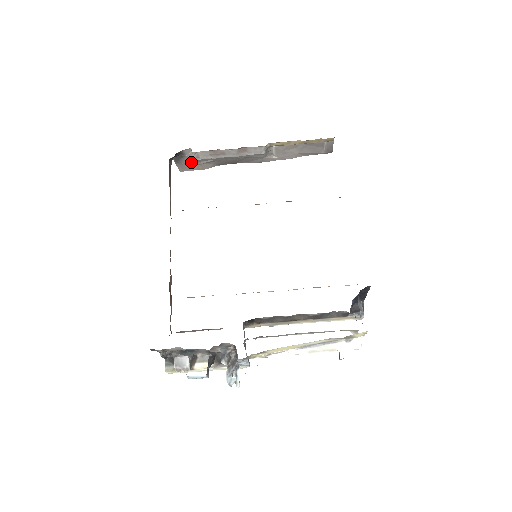
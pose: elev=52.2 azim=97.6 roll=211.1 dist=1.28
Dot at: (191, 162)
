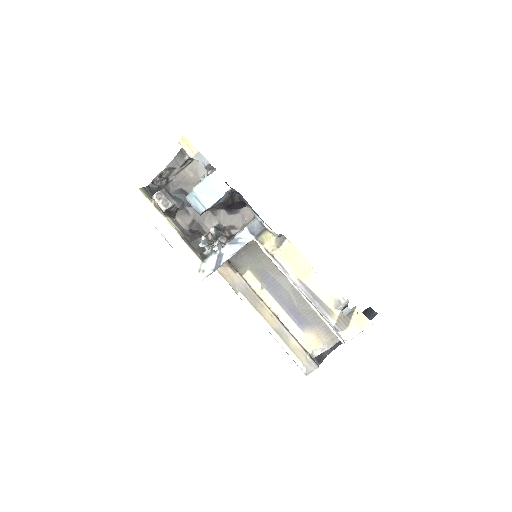
Dot at: occluded
